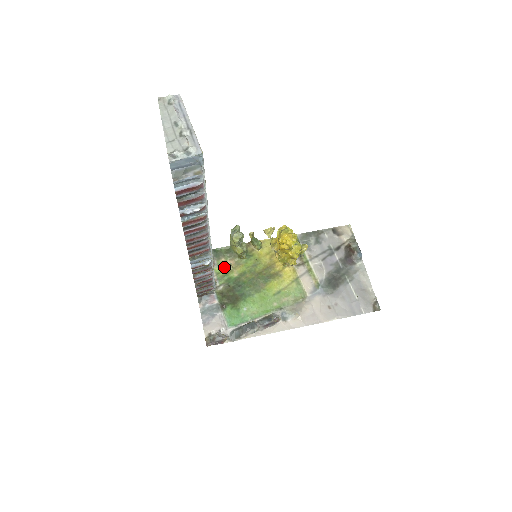
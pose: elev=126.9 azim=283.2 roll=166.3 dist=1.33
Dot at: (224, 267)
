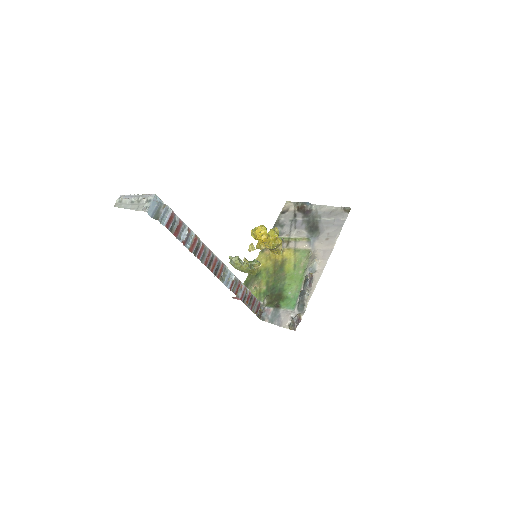
Dot at: (254, 293)
